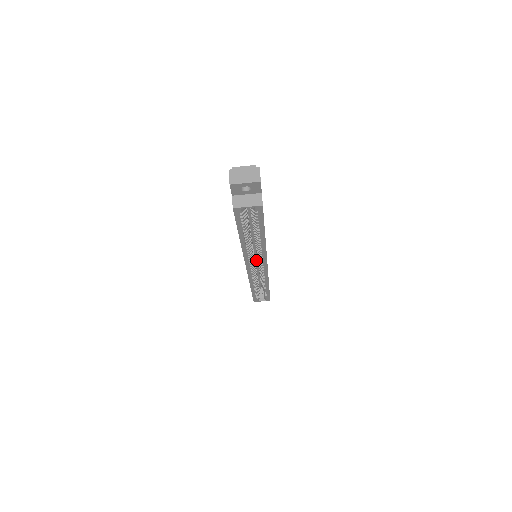
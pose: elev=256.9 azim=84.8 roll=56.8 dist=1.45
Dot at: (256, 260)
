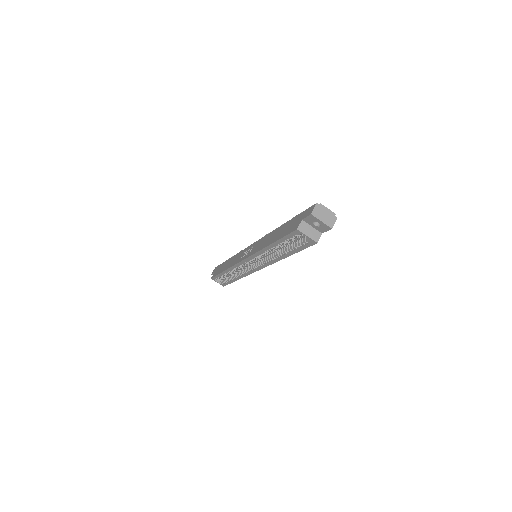
Dot at: occluded
